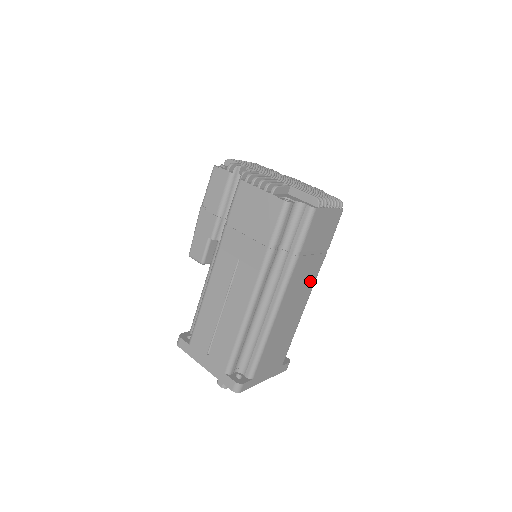
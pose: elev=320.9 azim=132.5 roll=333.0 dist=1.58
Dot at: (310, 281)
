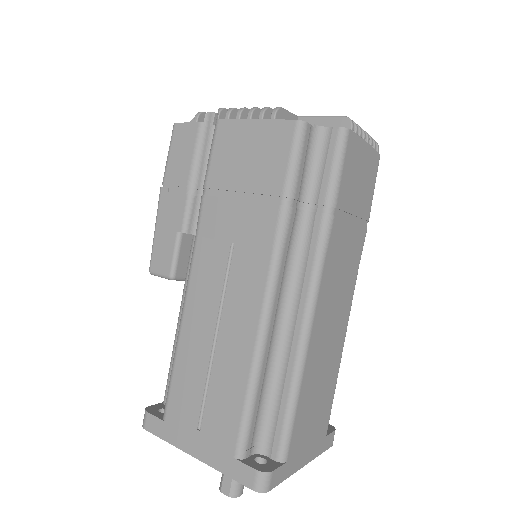
Dot at: (350, 275)
